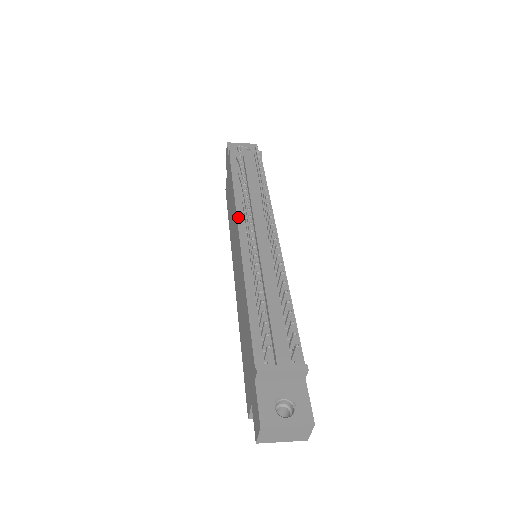
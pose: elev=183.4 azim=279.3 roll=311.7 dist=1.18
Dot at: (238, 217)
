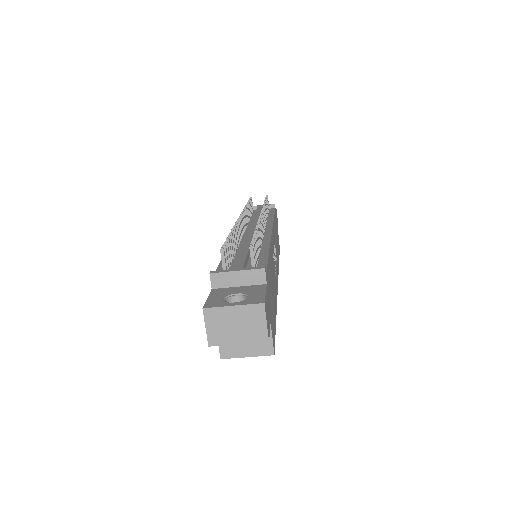
Dot at: occluded
